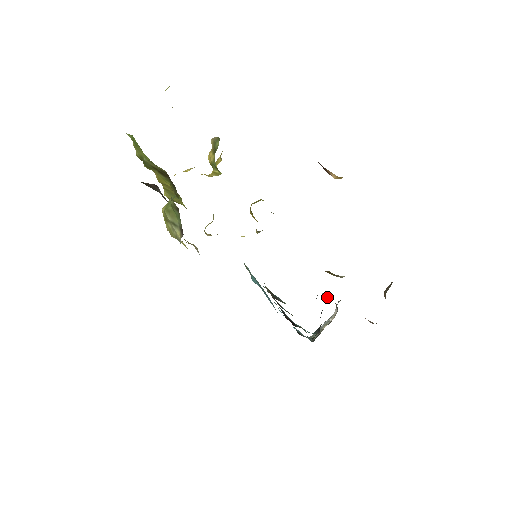
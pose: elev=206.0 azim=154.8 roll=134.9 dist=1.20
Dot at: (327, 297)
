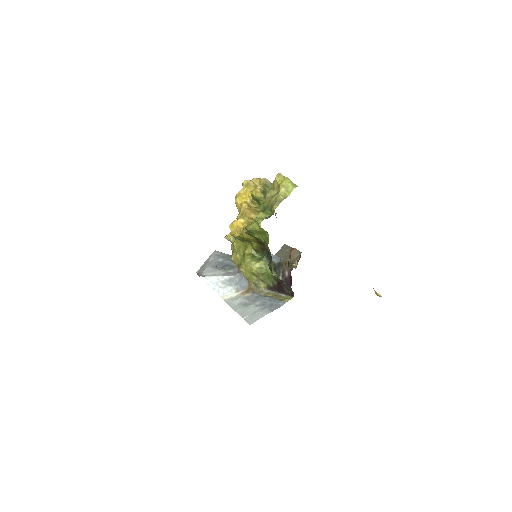
Dot at: occluded
